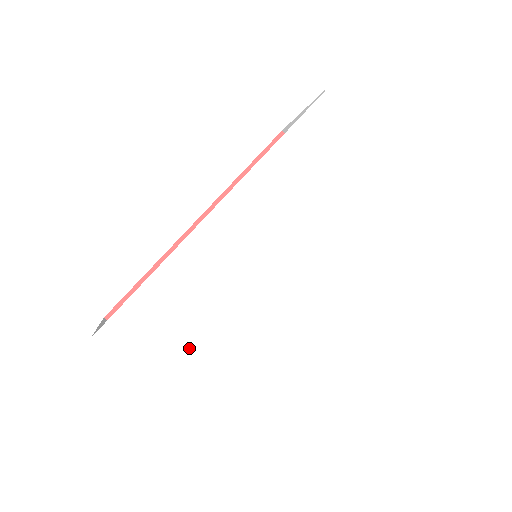
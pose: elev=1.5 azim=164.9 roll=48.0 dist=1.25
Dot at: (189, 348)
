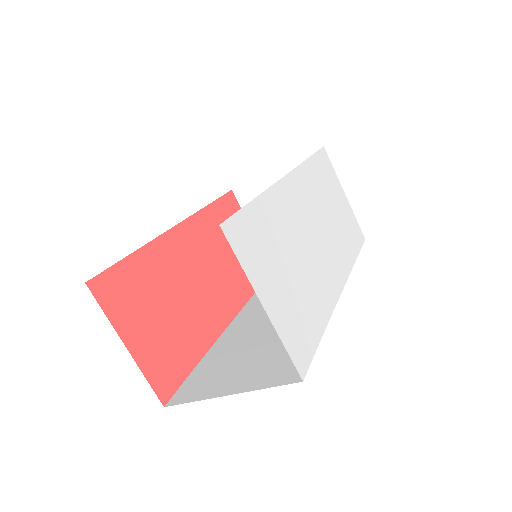
Dot at: (279, 277)
